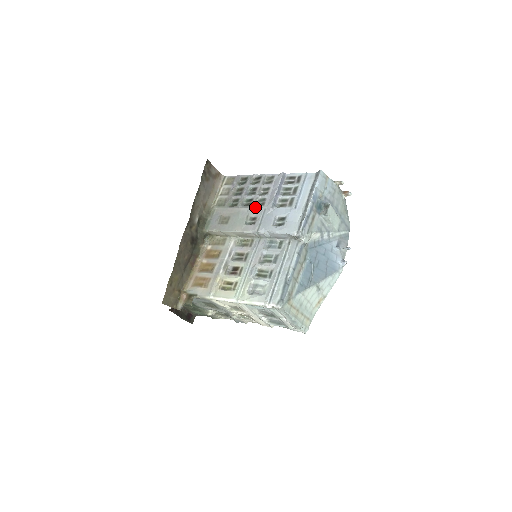
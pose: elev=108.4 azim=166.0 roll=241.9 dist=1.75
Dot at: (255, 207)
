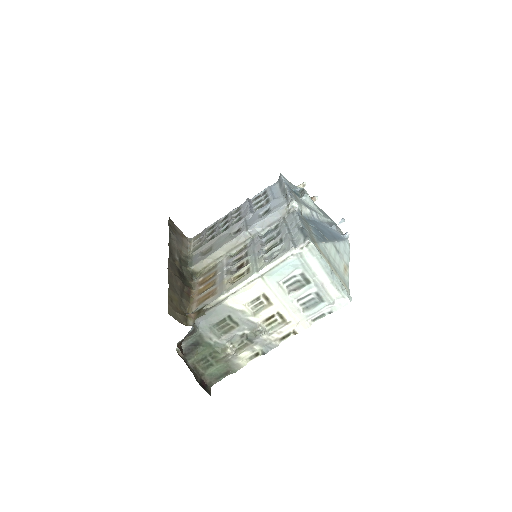
Dot at: (234, 224)
